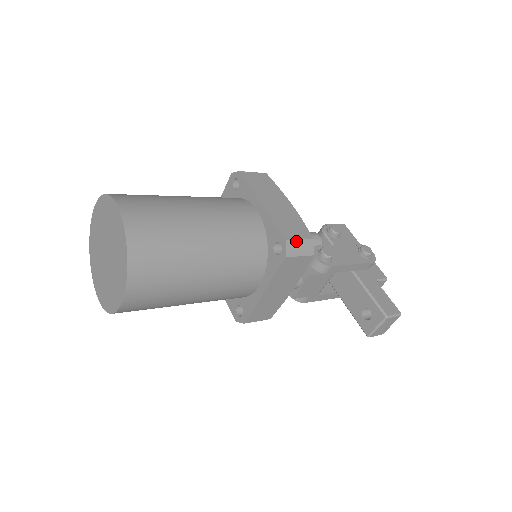
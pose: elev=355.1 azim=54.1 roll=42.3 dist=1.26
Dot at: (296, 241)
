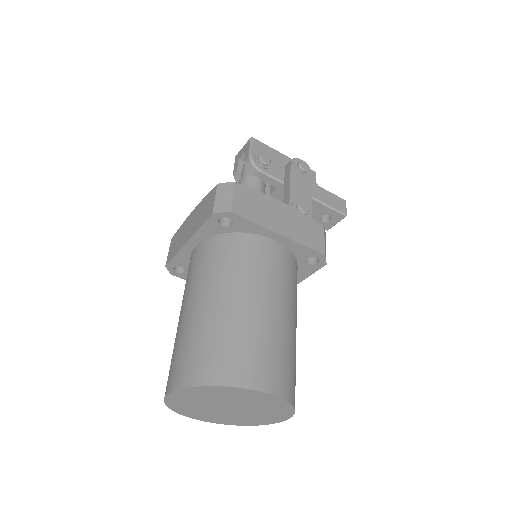
Dot at: (325, 245)
